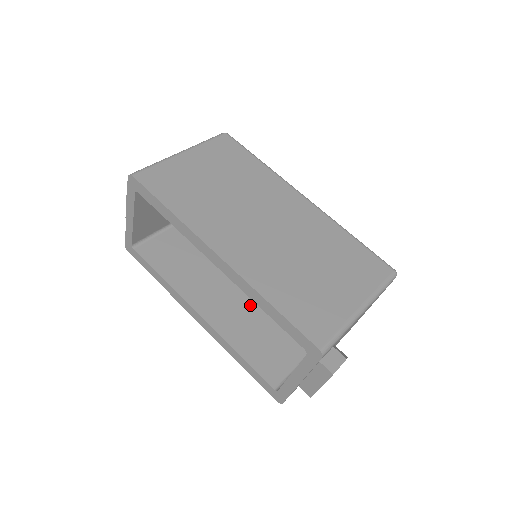
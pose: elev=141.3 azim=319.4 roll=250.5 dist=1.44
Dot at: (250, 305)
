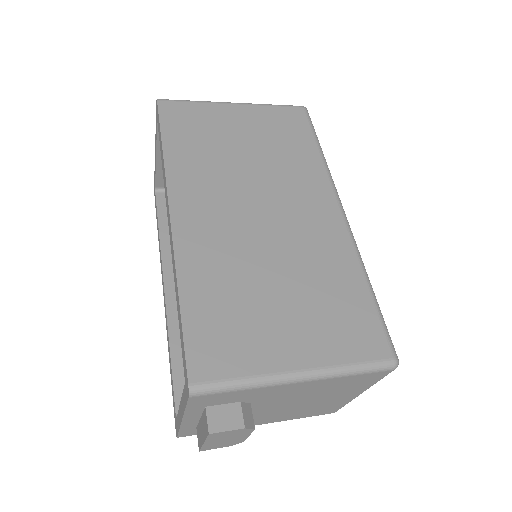
Dot at: occluded
